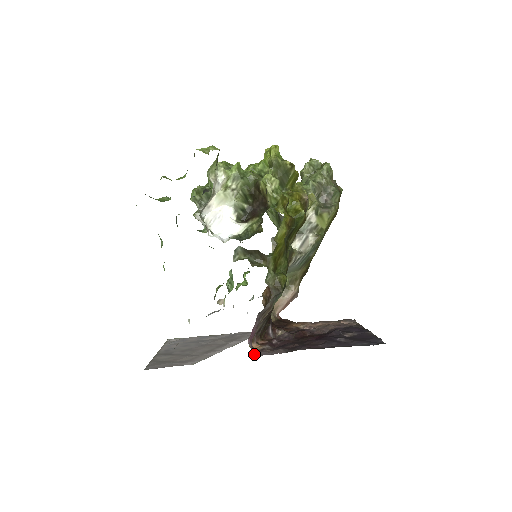
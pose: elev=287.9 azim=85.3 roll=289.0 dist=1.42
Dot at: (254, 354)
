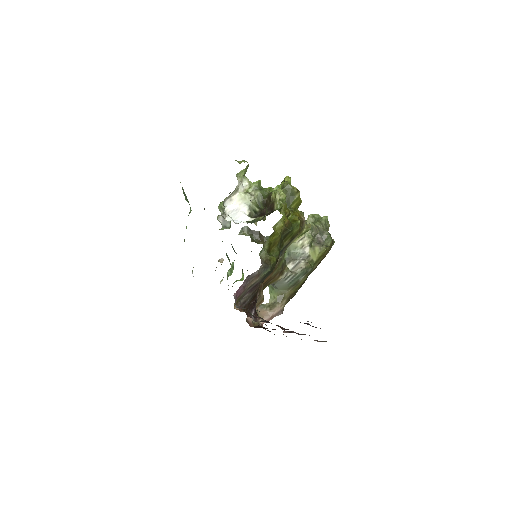
Dot at: (236, 307)
